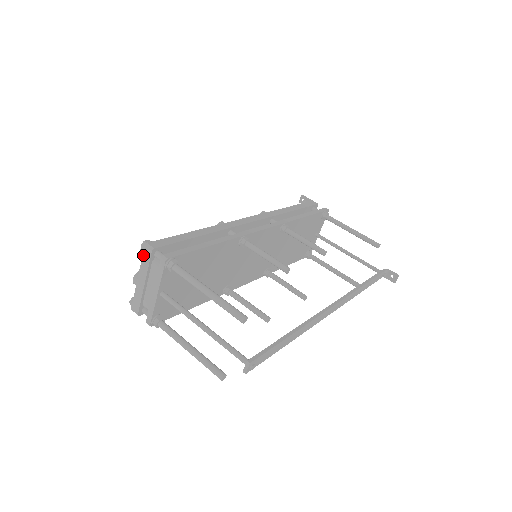
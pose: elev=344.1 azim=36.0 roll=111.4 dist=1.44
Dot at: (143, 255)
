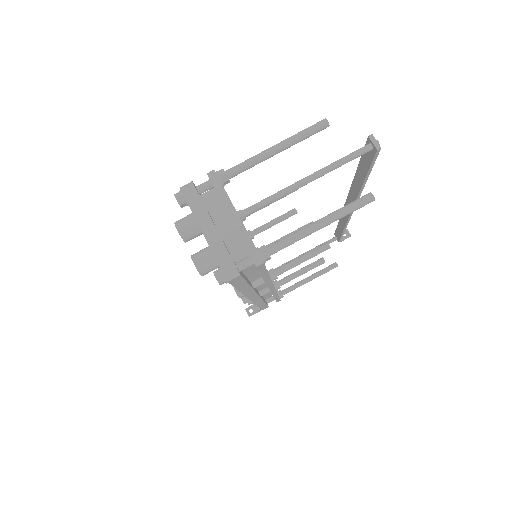
Dot at: (187, 200)
